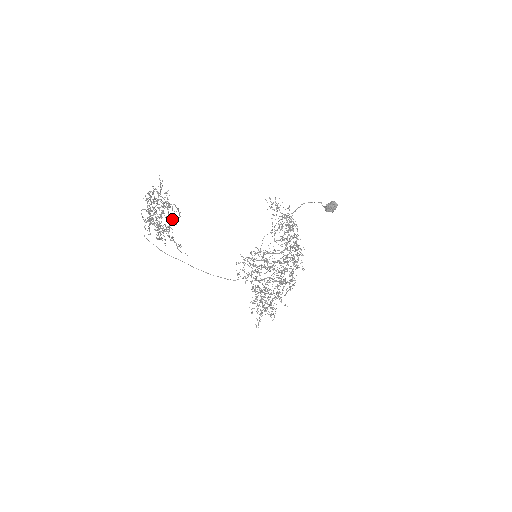
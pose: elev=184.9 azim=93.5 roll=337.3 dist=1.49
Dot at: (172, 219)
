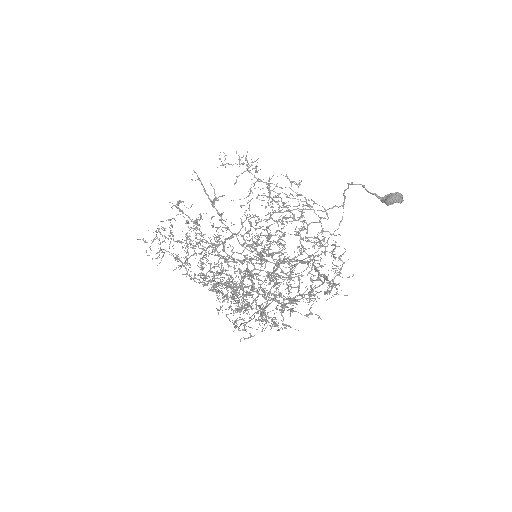
Dot at: (219, 255)
